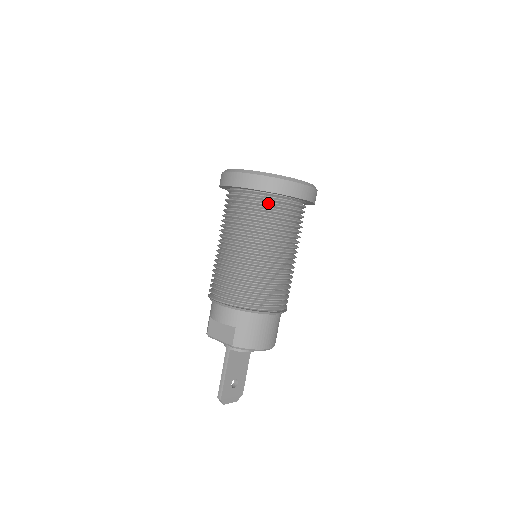
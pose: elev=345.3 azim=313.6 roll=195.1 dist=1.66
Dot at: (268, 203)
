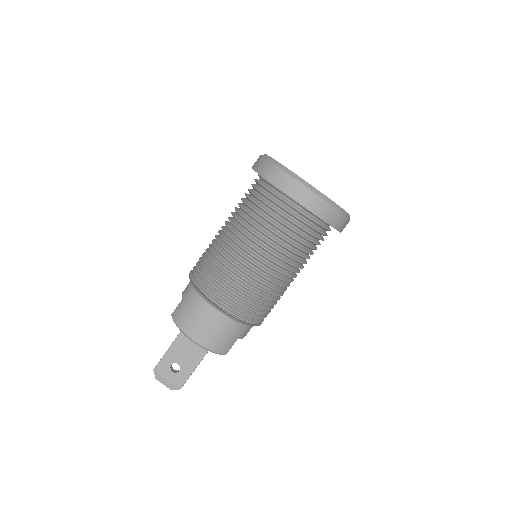
Dot at: (262, 190)
